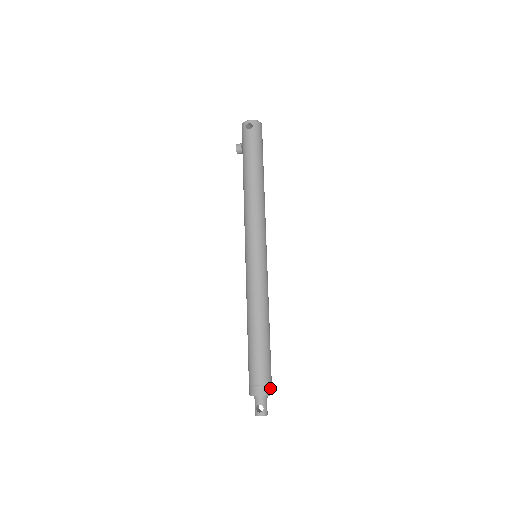
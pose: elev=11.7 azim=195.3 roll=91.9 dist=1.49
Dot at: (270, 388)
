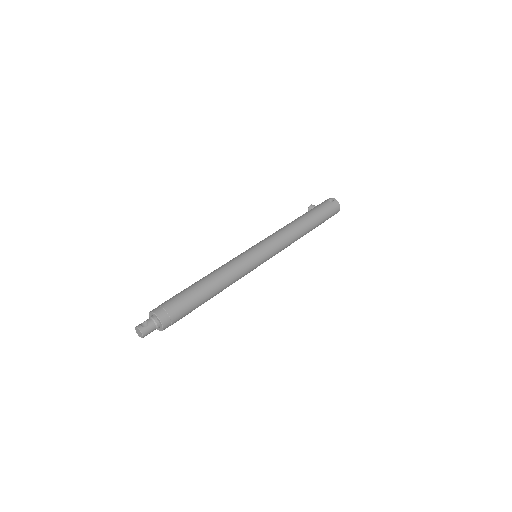
Dot at: (168, 321)
